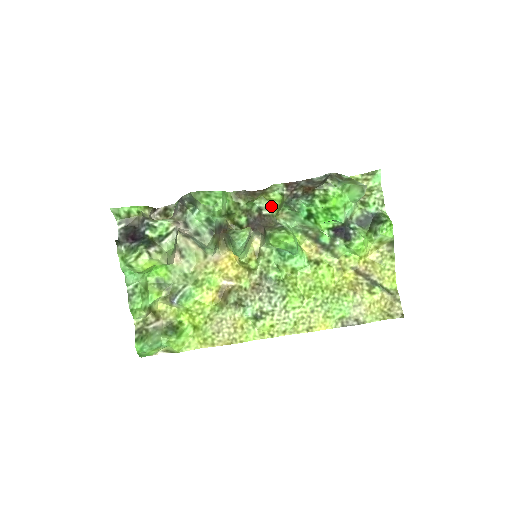
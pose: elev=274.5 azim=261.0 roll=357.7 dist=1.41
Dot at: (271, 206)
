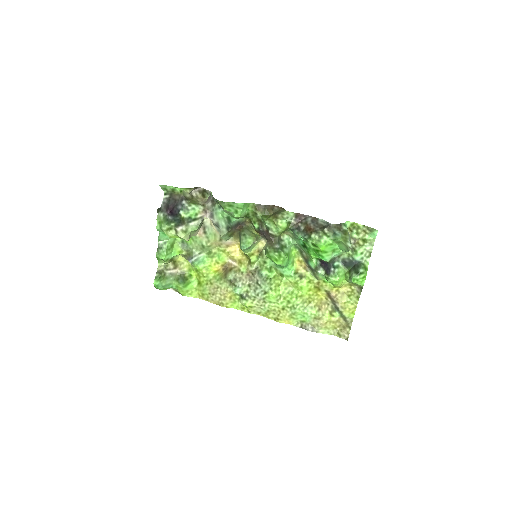
Dot at: (276, 230)
